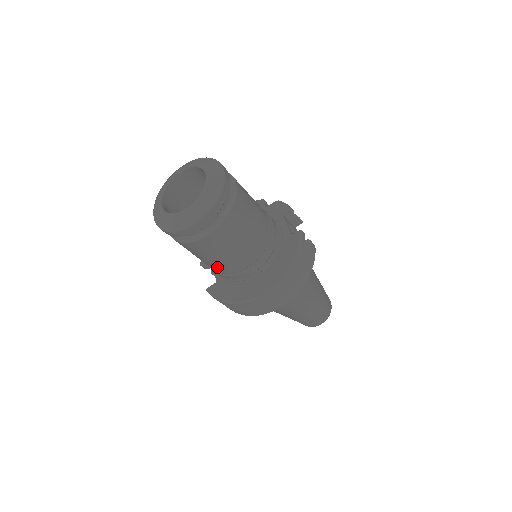
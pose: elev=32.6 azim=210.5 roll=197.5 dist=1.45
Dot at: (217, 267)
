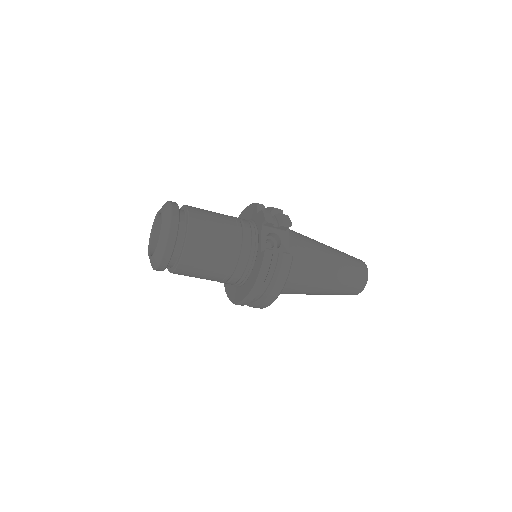
Dot at: occluded
